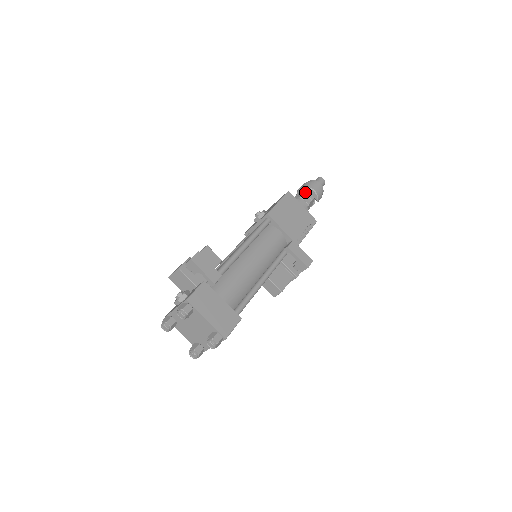
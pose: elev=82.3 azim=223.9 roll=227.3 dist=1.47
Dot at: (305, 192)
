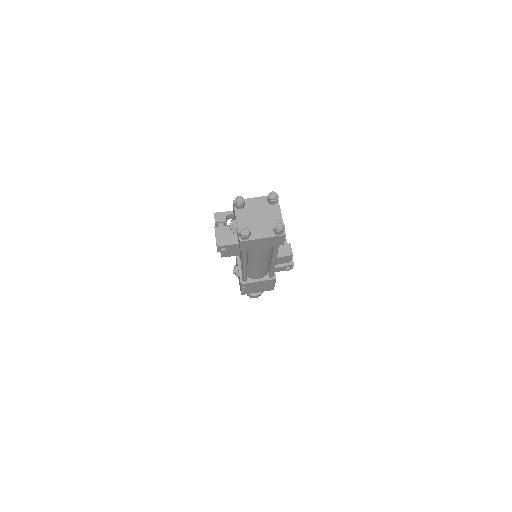
Dot at: occluded
